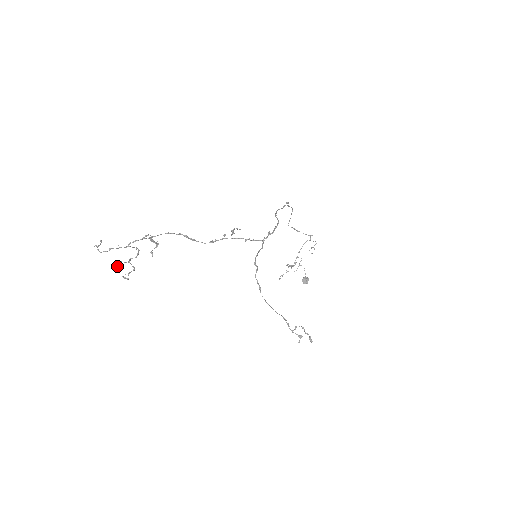
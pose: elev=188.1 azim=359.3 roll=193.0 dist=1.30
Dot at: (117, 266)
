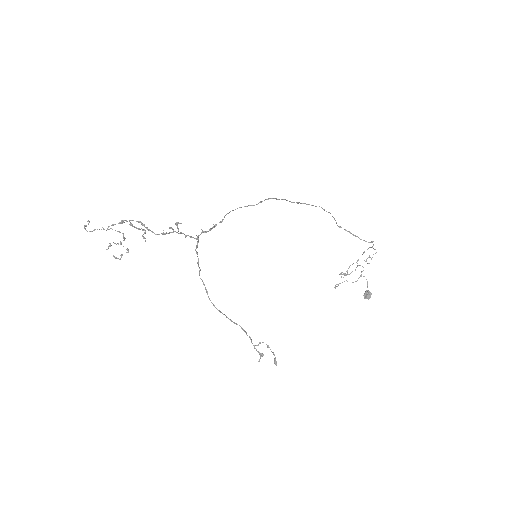
Dot at: (108, 246)
